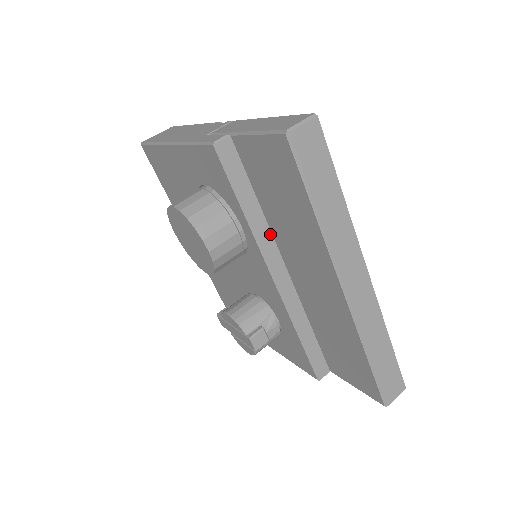
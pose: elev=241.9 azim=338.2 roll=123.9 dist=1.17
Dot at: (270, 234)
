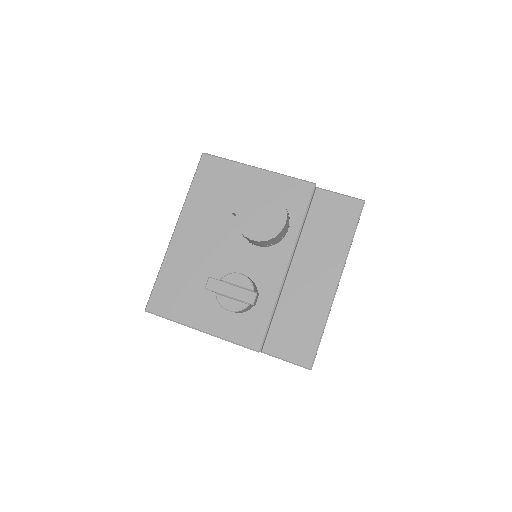
Dot at: (298, 242)
